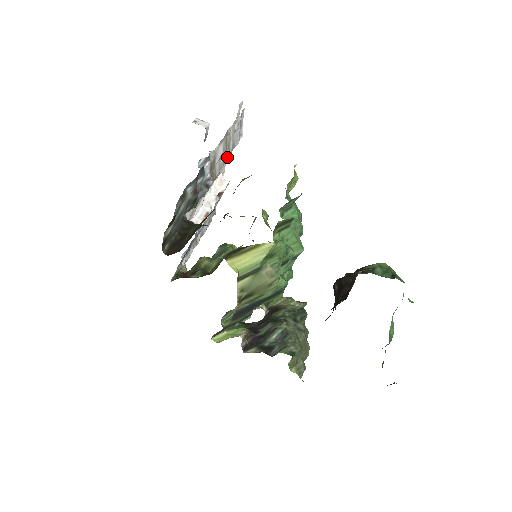
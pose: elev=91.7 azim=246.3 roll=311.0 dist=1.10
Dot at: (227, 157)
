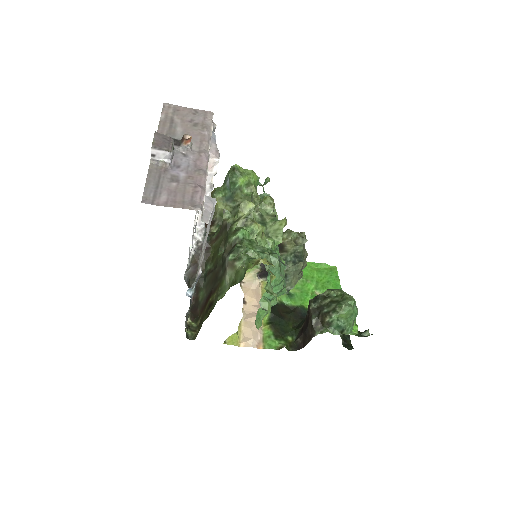
Dot at: occluded
